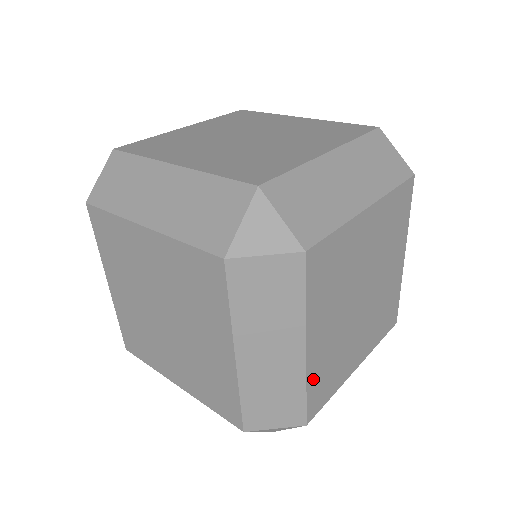
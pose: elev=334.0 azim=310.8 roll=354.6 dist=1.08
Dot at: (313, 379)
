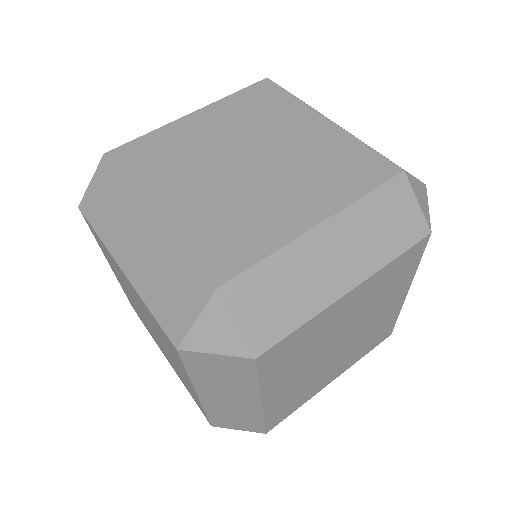
Dot at: (273, 411)
